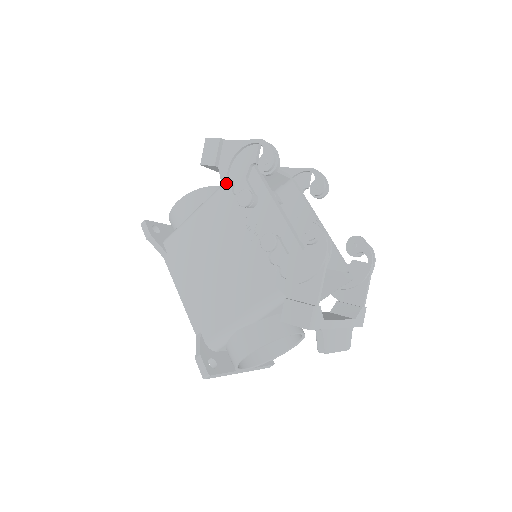
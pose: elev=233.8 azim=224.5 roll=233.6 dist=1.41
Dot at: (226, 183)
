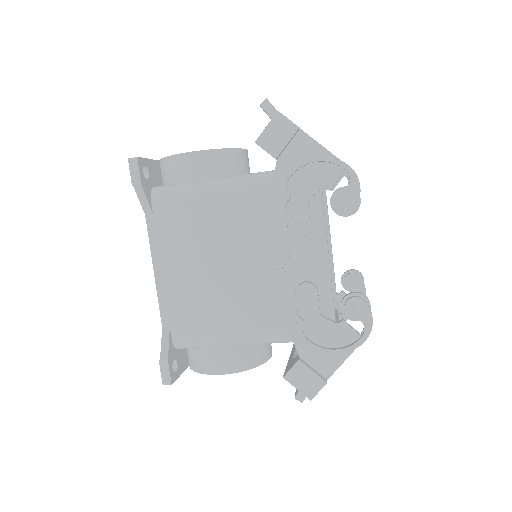
Dot at: (281, 191)
